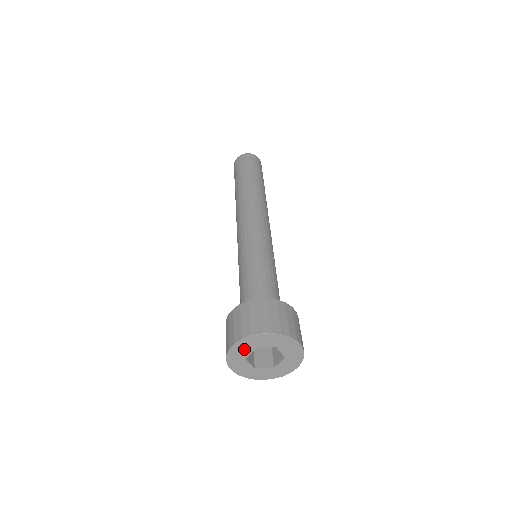
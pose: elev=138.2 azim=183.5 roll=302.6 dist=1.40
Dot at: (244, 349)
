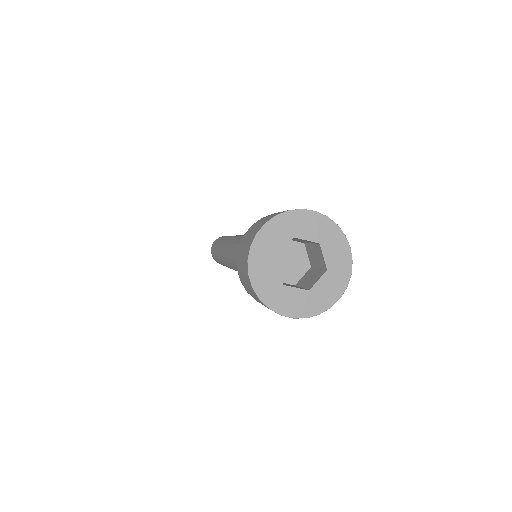
Dot at: (266, 272)
